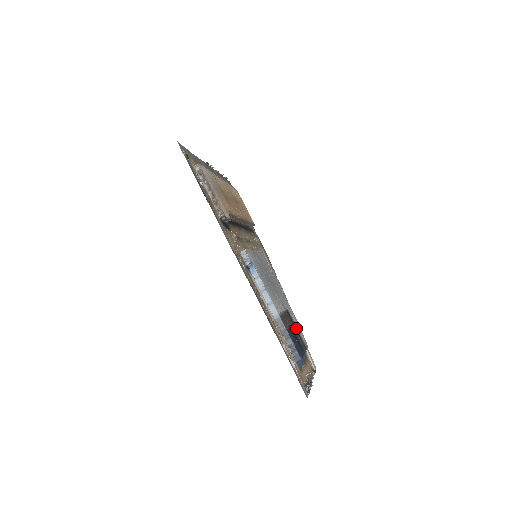
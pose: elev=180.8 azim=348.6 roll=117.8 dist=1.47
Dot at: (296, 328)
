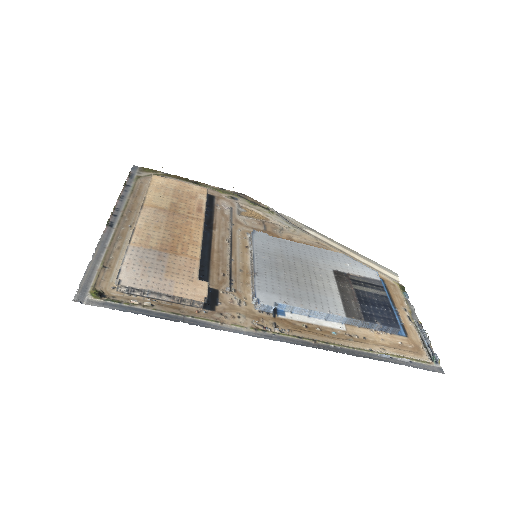
Dot at: (357, 278)
